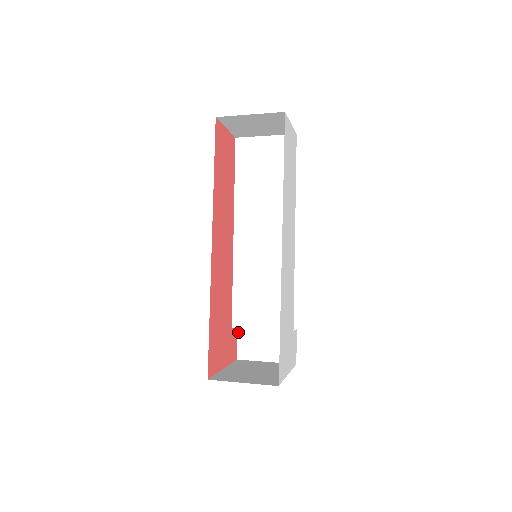
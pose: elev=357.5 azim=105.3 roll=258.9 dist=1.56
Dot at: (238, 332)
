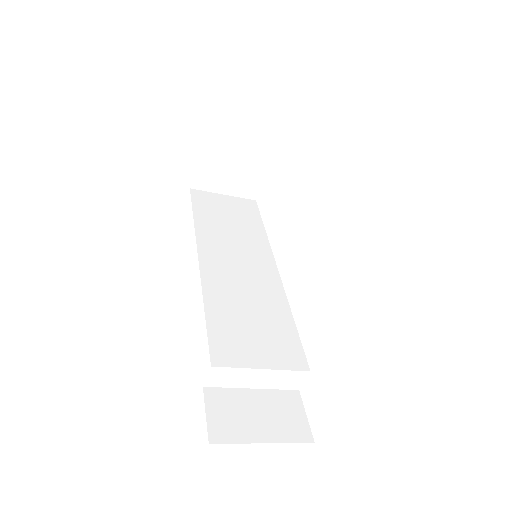
Dot at: (205, 397)
